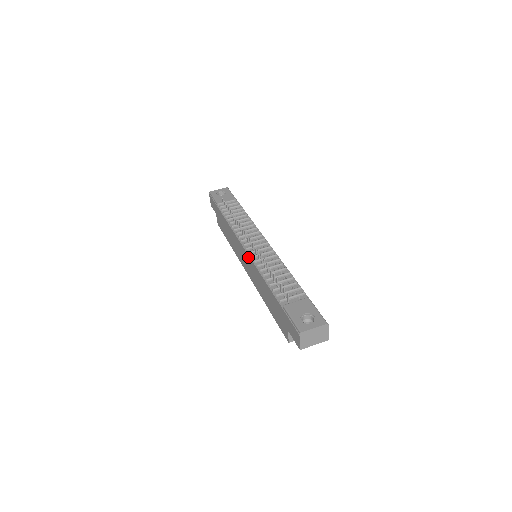
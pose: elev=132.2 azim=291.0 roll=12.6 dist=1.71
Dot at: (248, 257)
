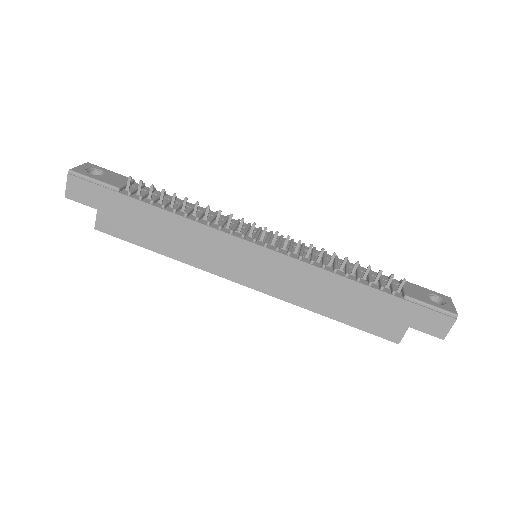
Dot at: (276, 256)
